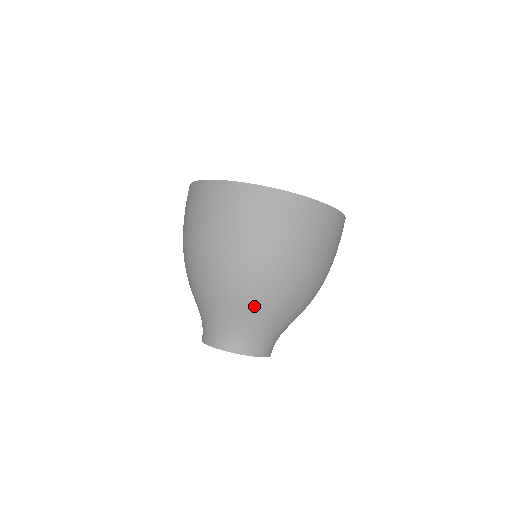
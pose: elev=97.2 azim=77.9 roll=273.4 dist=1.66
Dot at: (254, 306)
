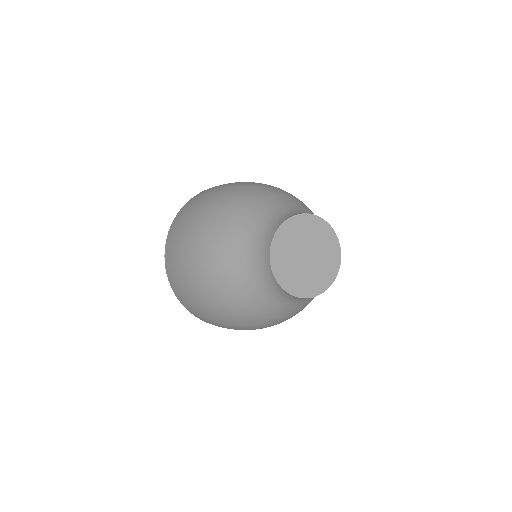
Dot at: (257, 199)
